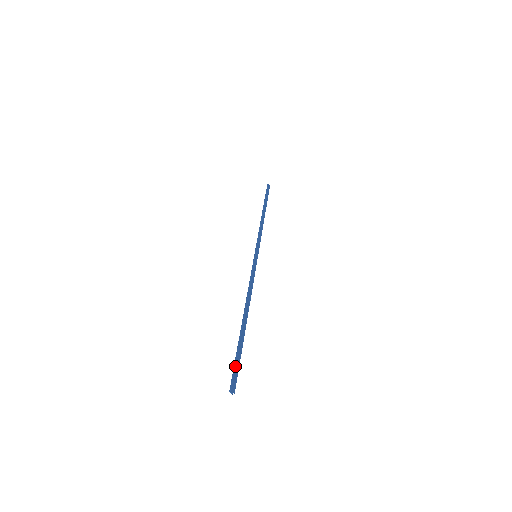
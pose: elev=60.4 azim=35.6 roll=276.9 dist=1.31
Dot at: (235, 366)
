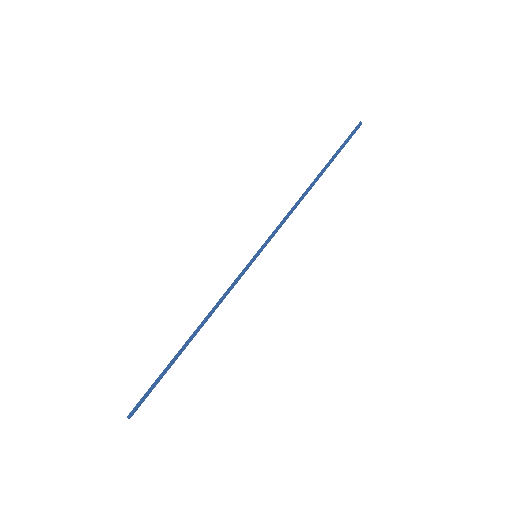
Dot at: (146, 395)
